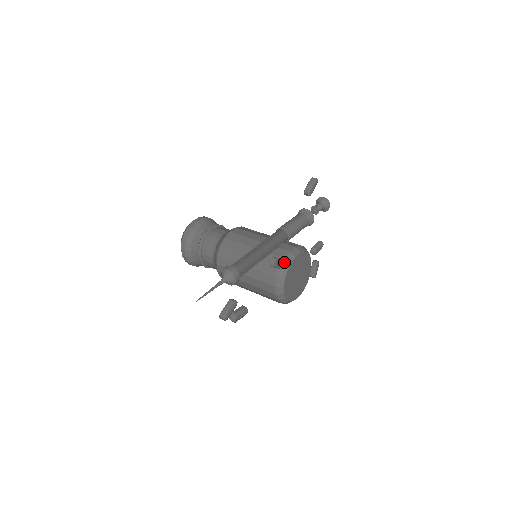
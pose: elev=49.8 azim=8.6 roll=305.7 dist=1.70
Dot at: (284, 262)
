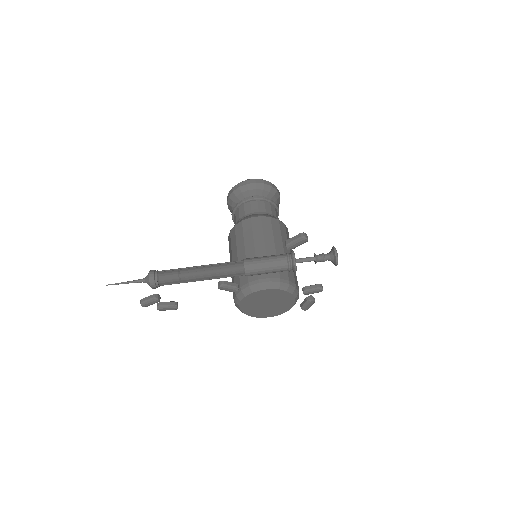
Dot at: (246, 287)
